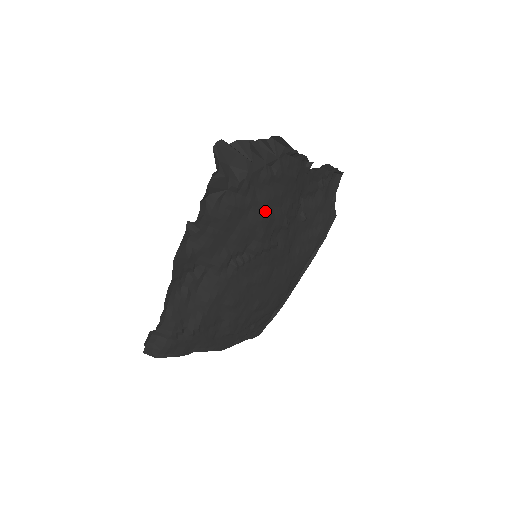
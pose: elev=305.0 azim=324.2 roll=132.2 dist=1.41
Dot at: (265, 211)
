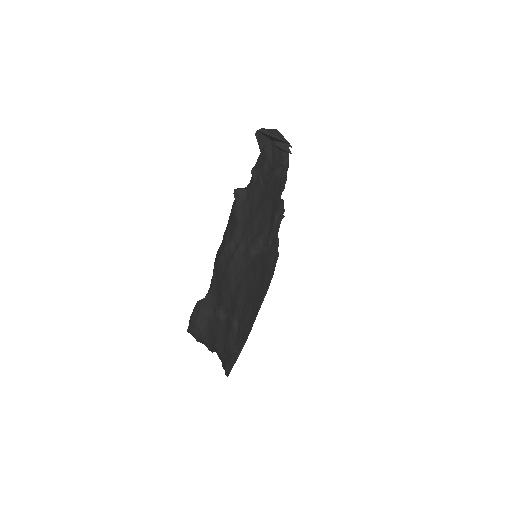
Dot at: (272, 207)
